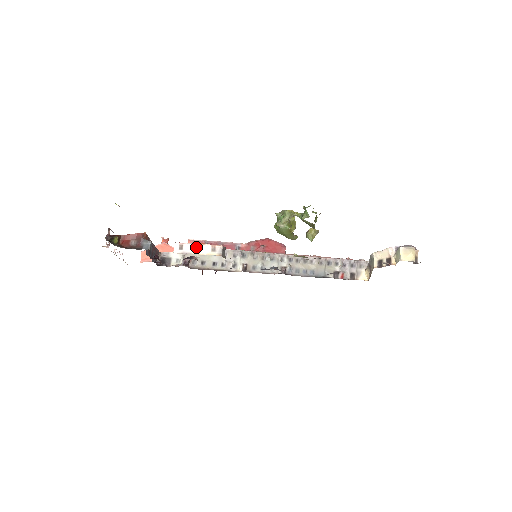
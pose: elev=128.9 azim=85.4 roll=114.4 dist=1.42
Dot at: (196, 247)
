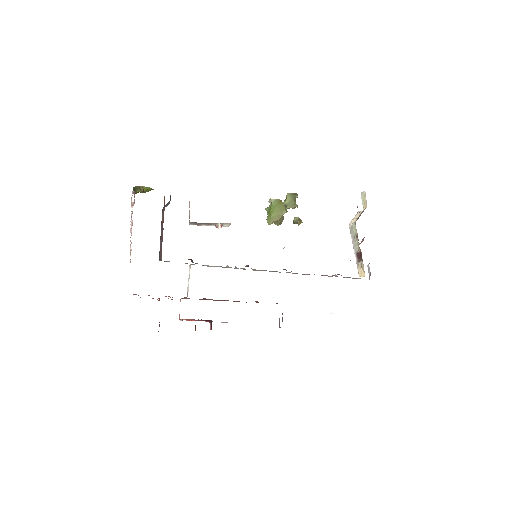
Dot at: occluded
